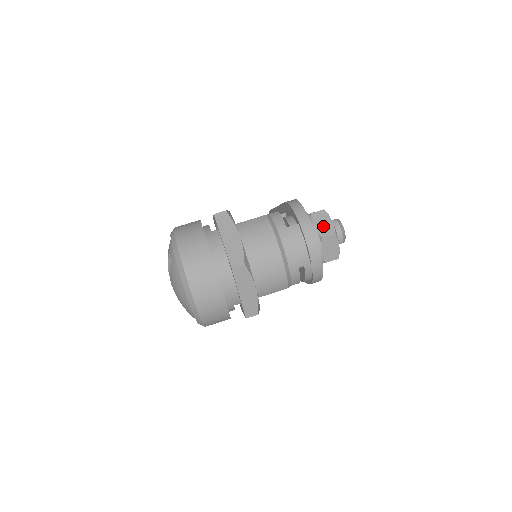
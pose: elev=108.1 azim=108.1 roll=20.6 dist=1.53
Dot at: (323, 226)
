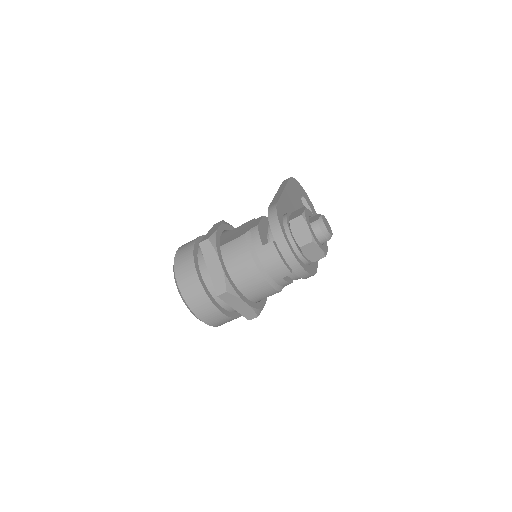
Dot at: (301, 234)
